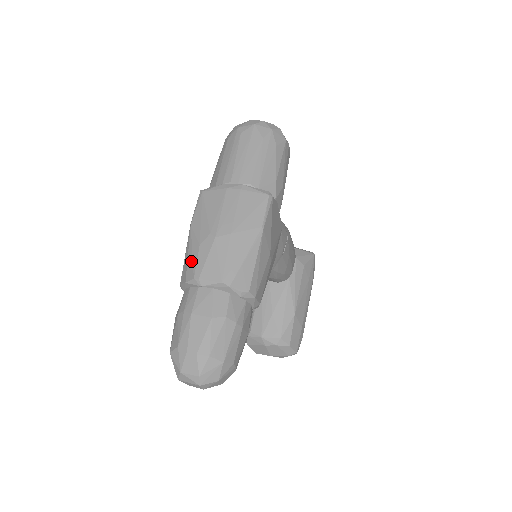
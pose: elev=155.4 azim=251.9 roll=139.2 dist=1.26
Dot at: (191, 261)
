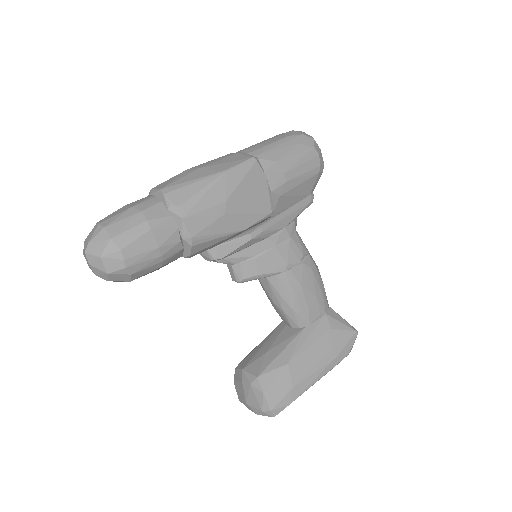
Dot at: occluded
